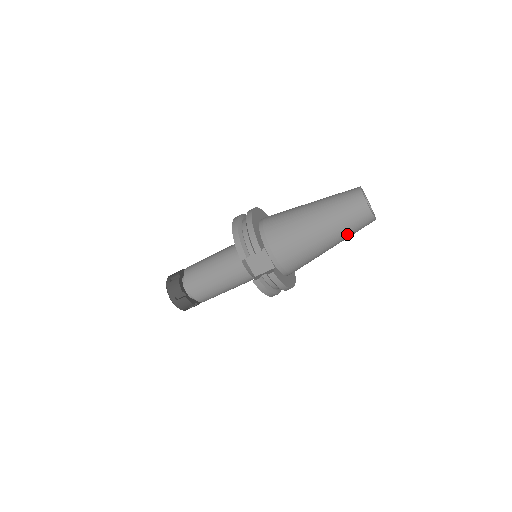
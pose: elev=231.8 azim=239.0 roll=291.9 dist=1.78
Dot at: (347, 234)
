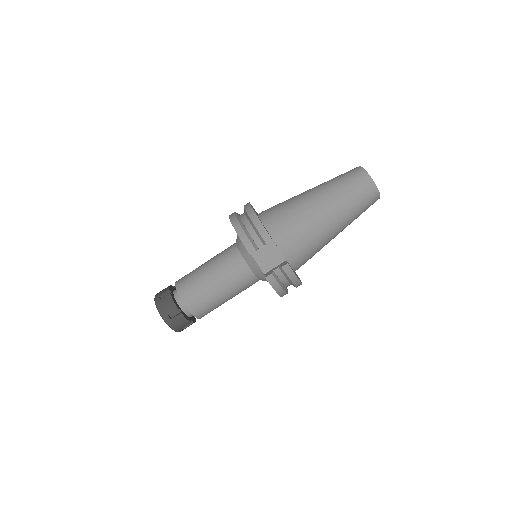
Dot at: (355, 215)
